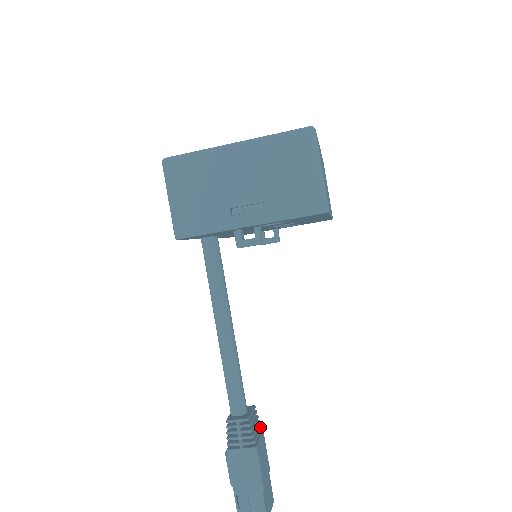
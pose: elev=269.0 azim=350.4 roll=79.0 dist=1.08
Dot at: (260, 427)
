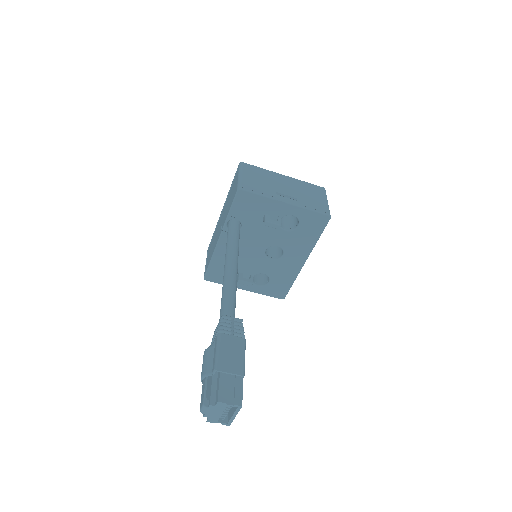
Dot at: occluded
